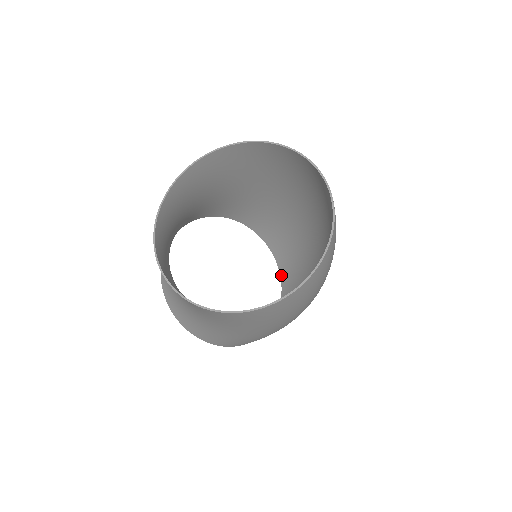
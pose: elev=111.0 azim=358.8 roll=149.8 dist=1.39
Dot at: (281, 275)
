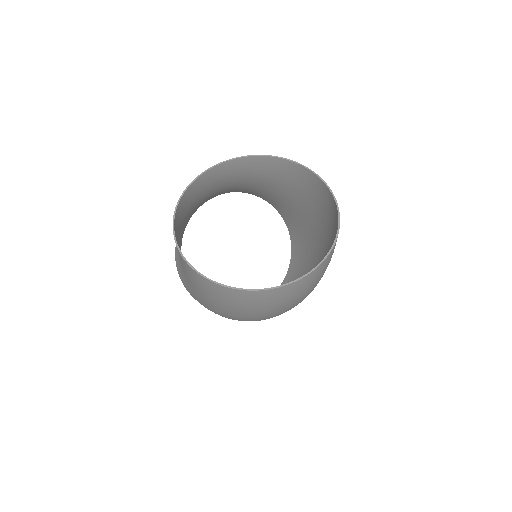
Dot at: occluded
